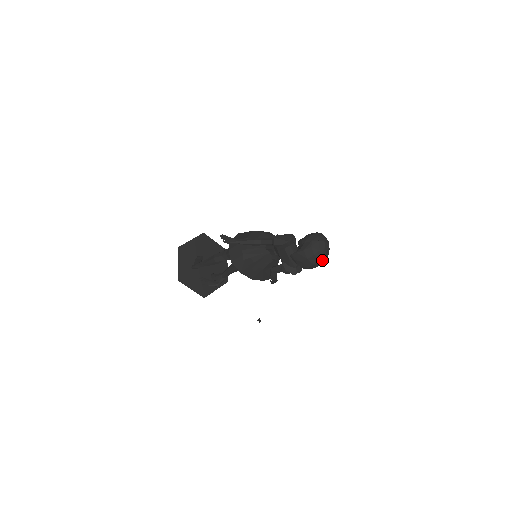
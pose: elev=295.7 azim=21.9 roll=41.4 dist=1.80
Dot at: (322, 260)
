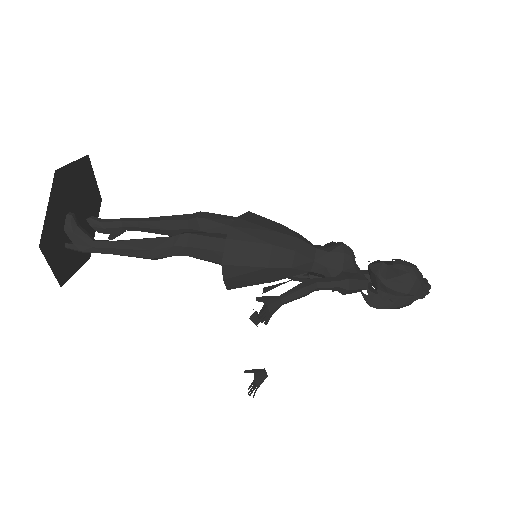
Dot at: occluded
